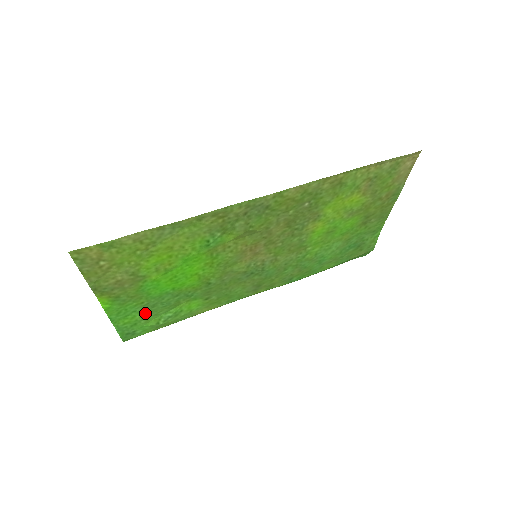
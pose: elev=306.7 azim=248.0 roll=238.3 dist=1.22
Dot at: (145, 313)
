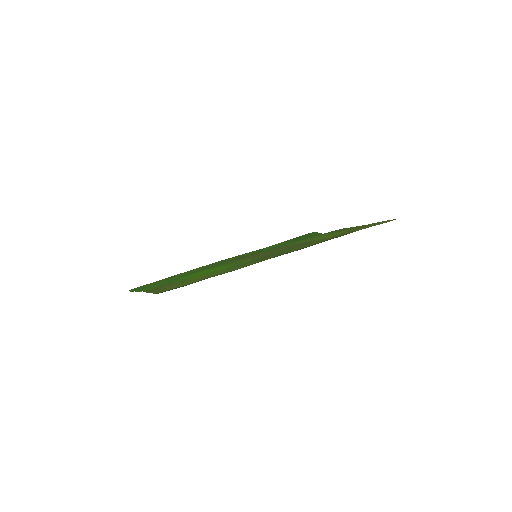
Dot at: (160, 282)
